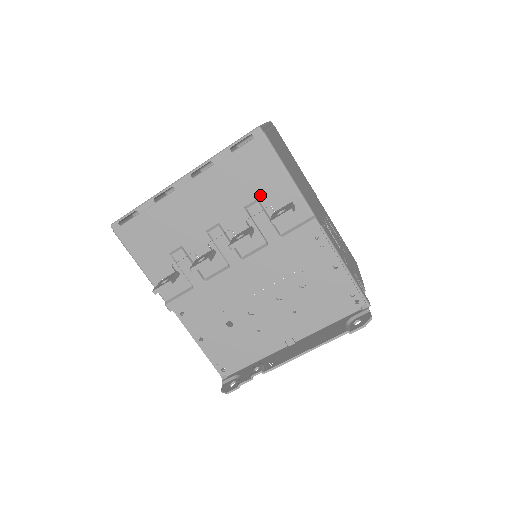
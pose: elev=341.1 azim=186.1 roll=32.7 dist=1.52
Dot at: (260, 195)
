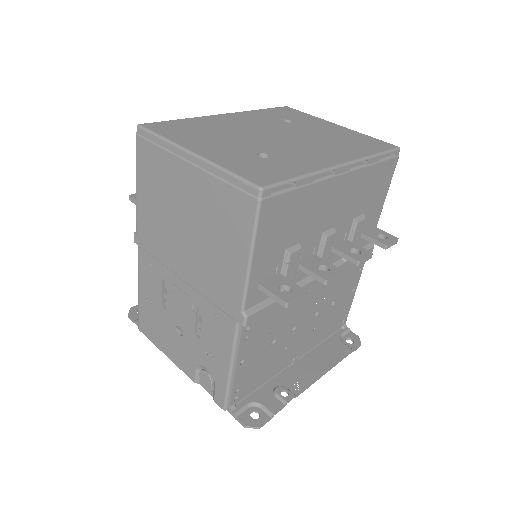
Dot at: (366, 211)
